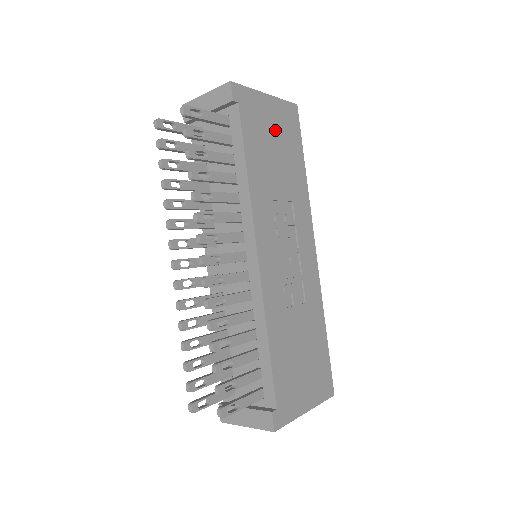
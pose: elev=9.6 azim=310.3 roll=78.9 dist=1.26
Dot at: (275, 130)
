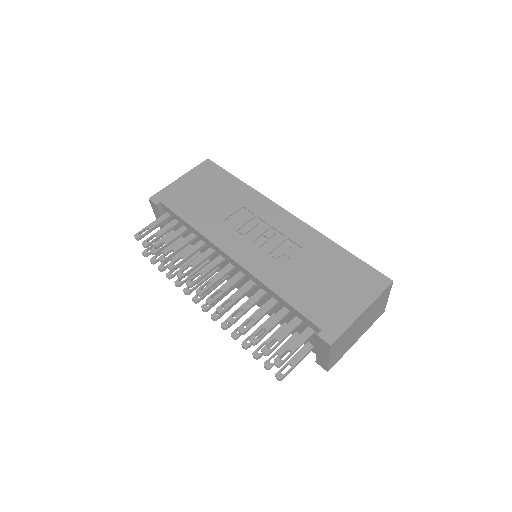
Dot at: (199, 187)
